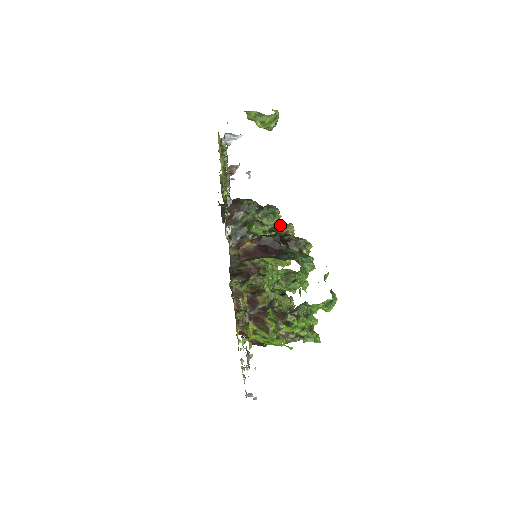
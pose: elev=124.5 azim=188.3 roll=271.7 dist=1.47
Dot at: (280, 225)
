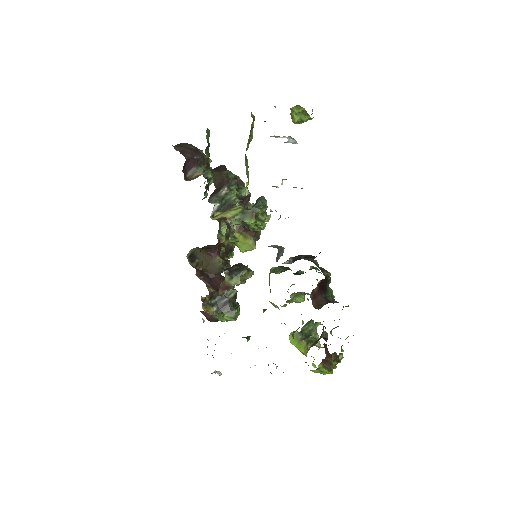
Dot at: (249, 205)
